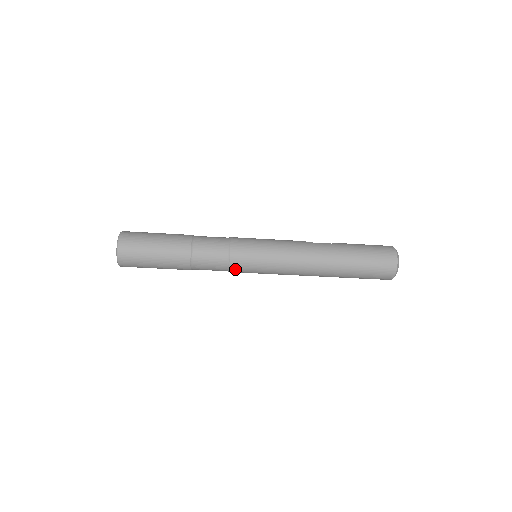
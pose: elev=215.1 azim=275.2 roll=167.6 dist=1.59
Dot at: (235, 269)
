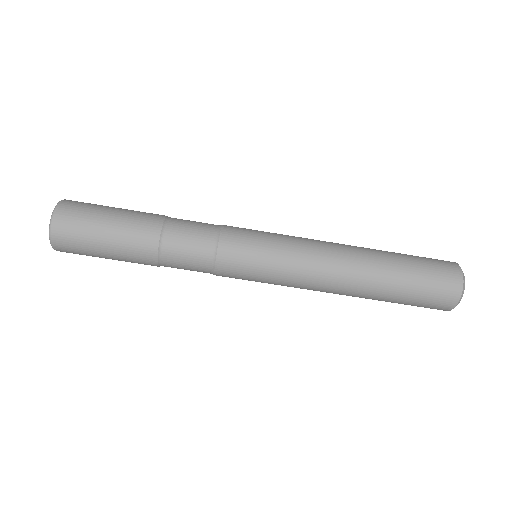
Dot at: (225, 262)
